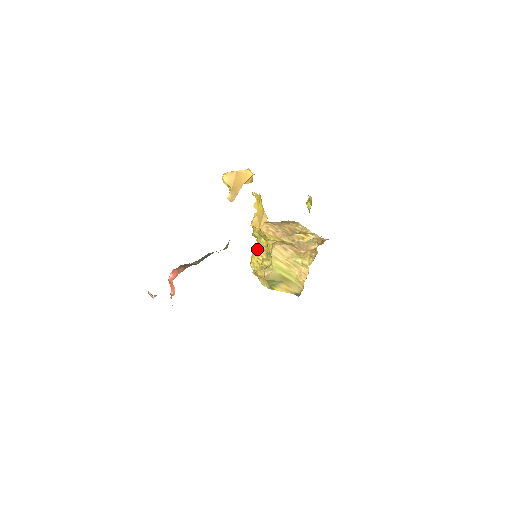
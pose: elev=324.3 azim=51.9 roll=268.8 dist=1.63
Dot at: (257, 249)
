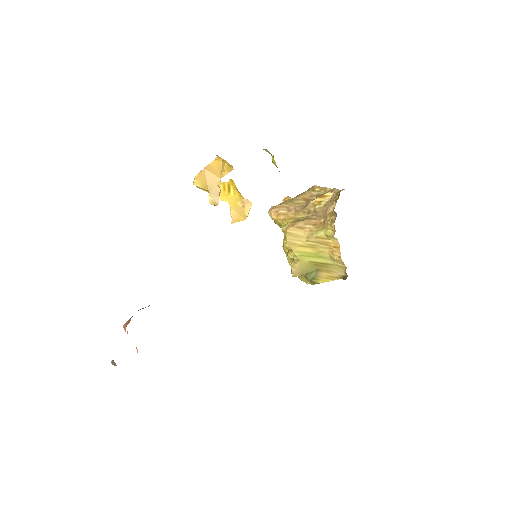
Dot at: (283, 242)
